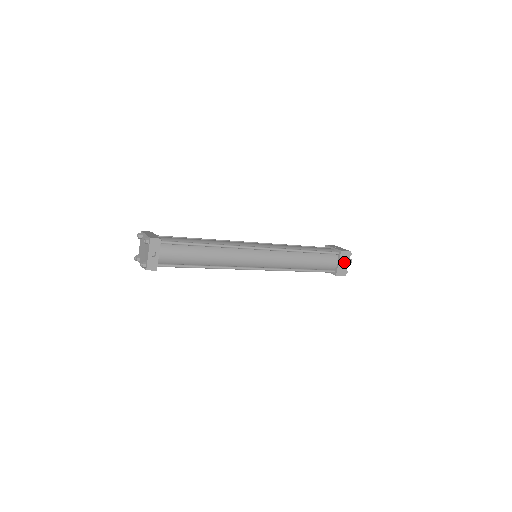
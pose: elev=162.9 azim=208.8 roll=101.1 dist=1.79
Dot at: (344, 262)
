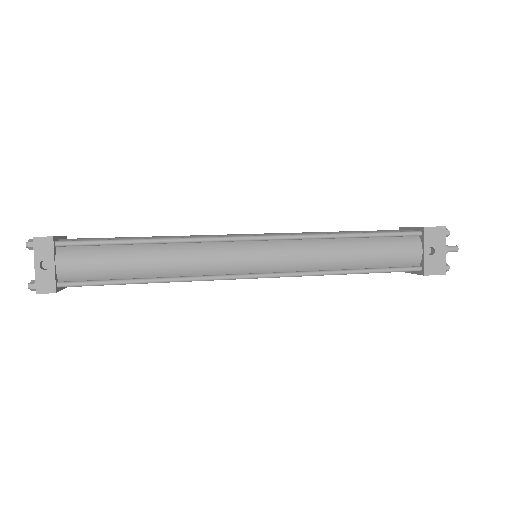
Dot at: (436, 248)
